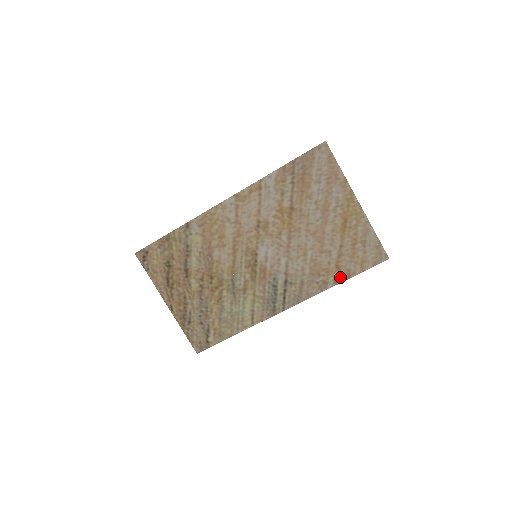
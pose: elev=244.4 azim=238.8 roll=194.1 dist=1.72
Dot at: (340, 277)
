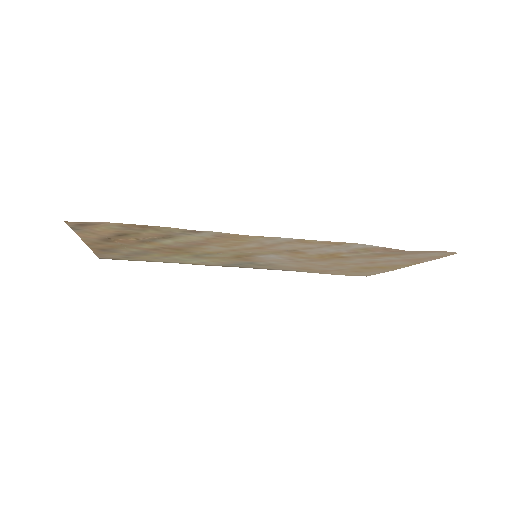
Dot at: (315, 272)
